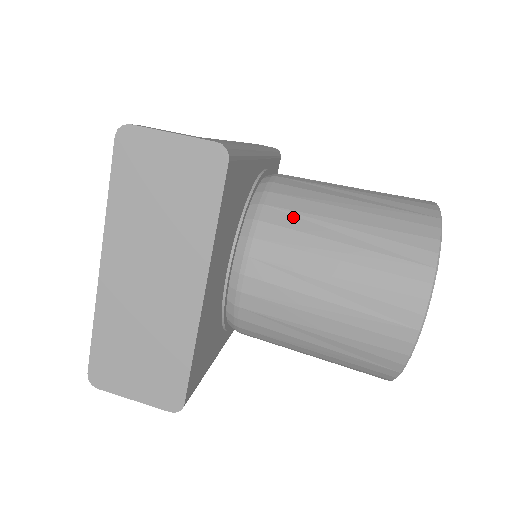
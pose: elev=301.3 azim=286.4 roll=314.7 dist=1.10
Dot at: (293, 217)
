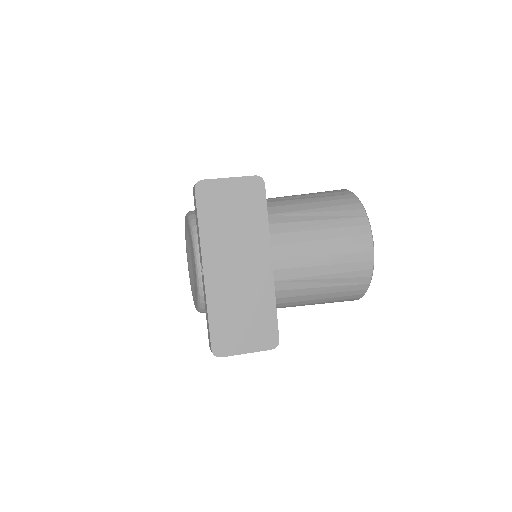
Dot at: (283, 216)
